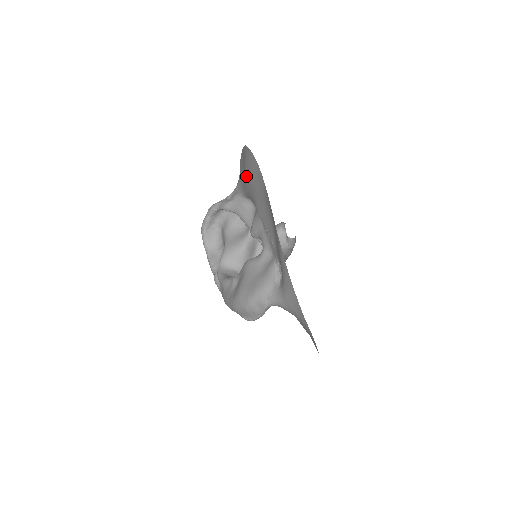
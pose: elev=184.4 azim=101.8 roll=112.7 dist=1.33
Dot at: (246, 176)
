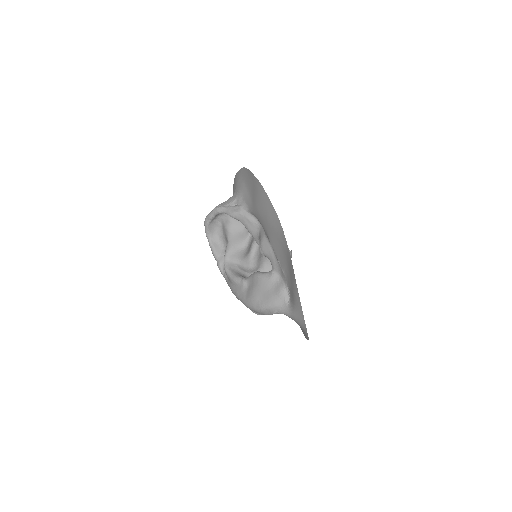
Dot at: (260, 210)
